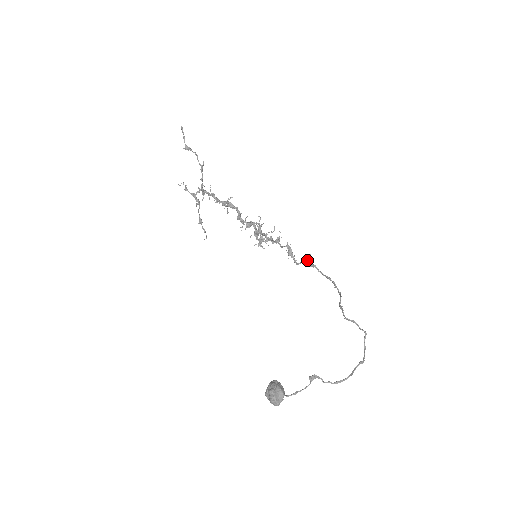
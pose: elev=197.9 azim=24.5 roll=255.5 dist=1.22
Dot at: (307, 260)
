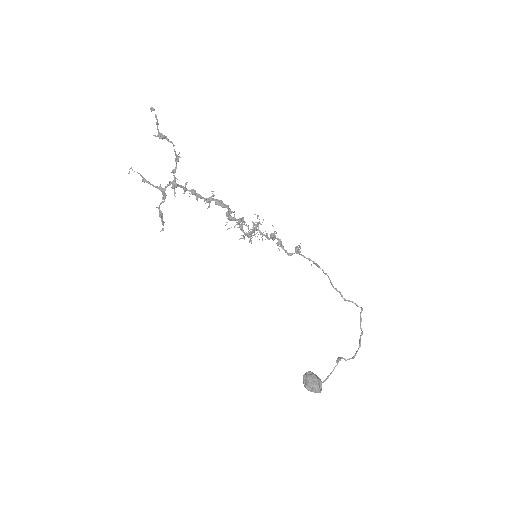
Dot at: (298, 250)
